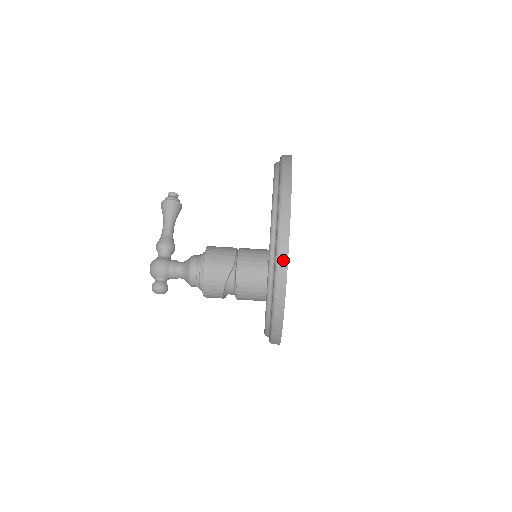
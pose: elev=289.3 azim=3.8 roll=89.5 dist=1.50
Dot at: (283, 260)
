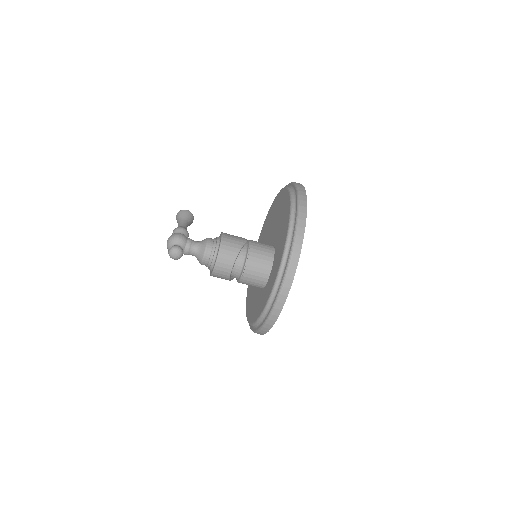
Dot at: (303, 209)
